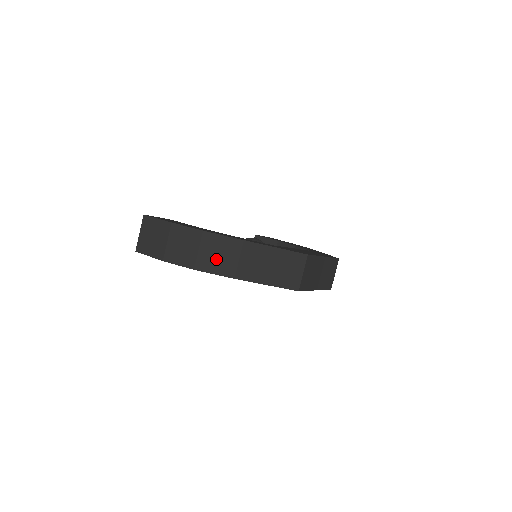
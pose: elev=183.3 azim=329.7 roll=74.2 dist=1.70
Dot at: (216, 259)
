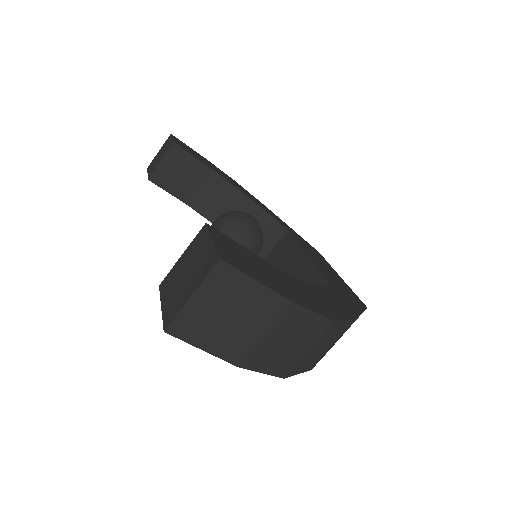
Dot at: (315, 354)
